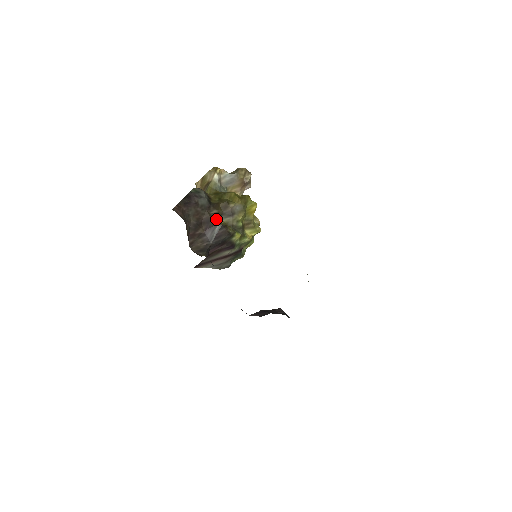
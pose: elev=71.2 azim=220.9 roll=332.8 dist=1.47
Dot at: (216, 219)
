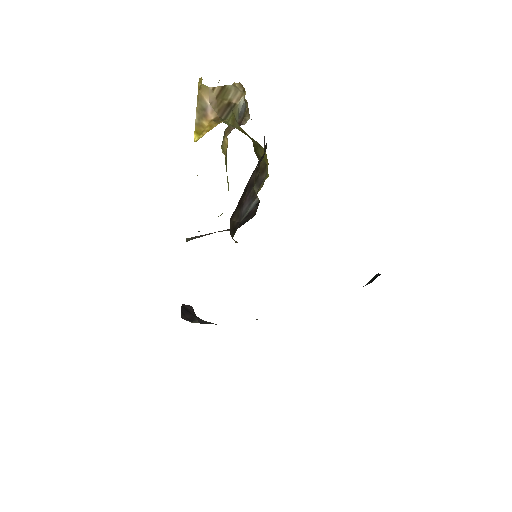
Dot at: occluded
